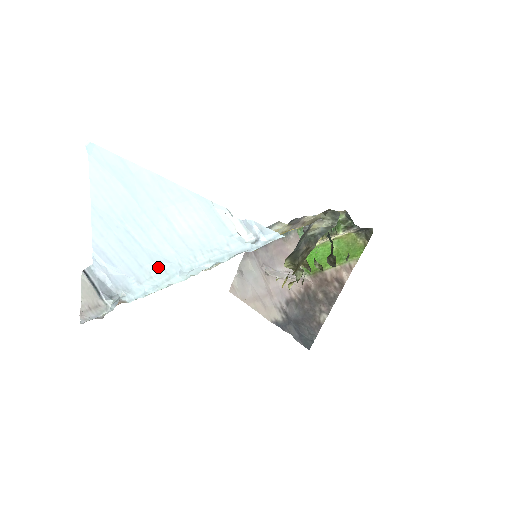
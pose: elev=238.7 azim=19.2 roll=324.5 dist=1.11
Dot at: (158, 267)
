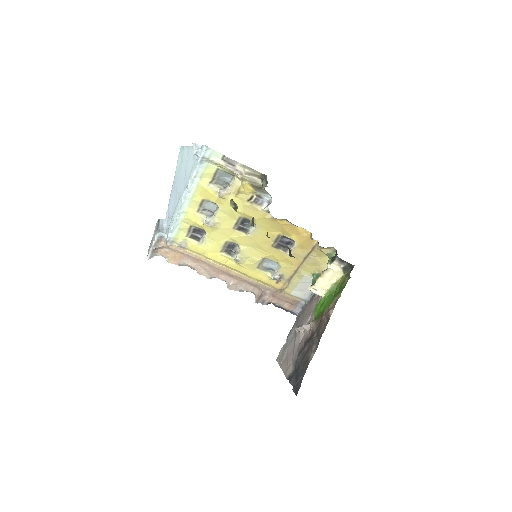
Dot at: (178, 202)
